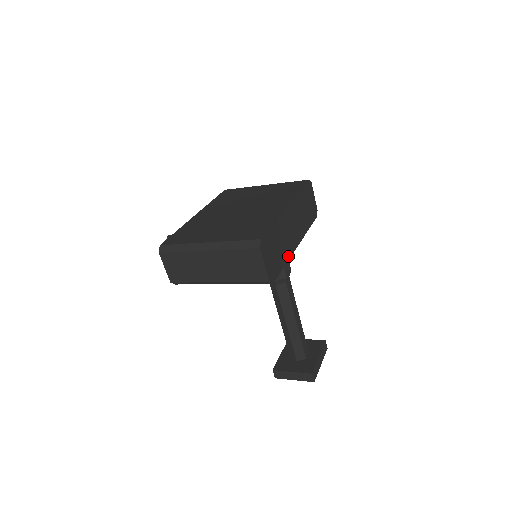
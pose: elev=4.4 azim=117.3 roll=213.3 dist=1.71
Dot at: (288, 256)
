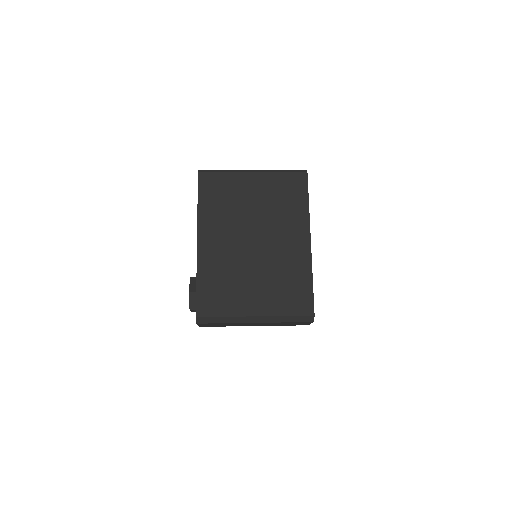
Dot at: occluded
